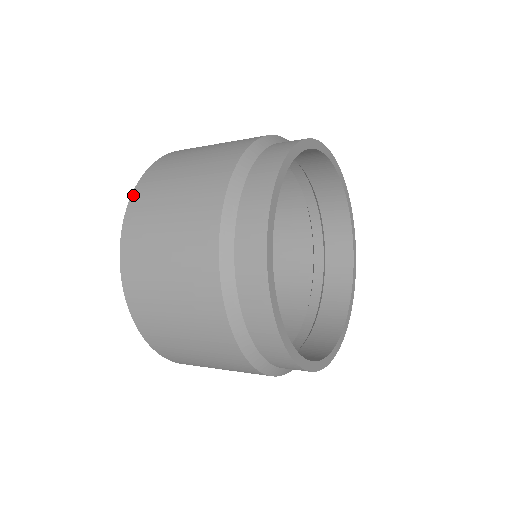
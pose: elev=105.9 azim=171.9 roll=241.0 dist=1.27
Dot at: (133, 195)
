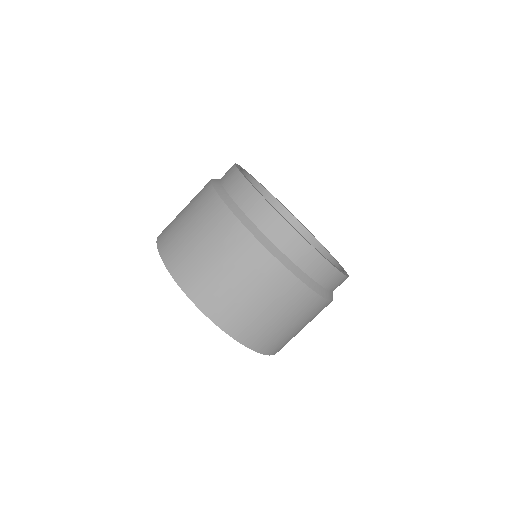
Dot at: (192, 299)
